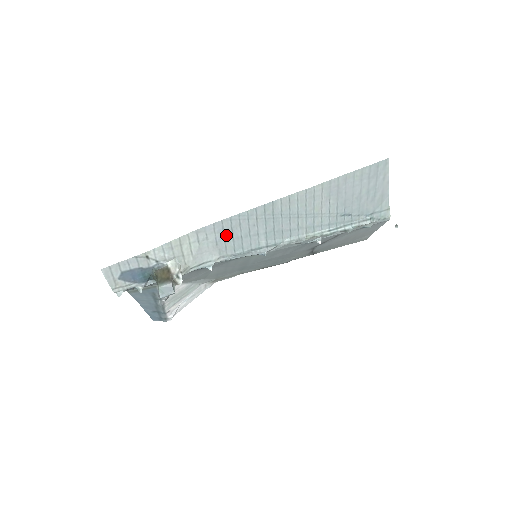
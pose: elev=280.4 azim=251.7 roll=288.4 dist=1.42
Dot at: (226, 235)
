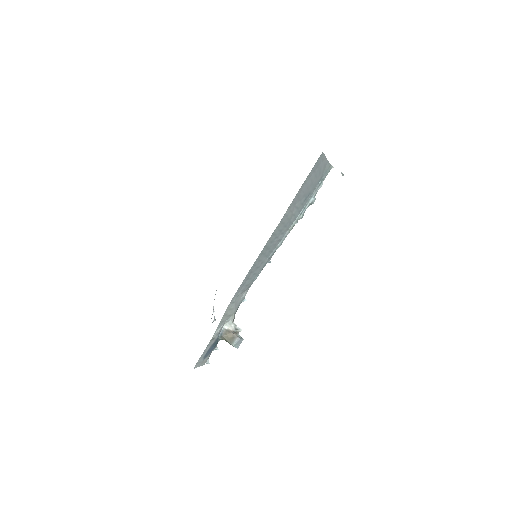
Dot at: (246, 283)
